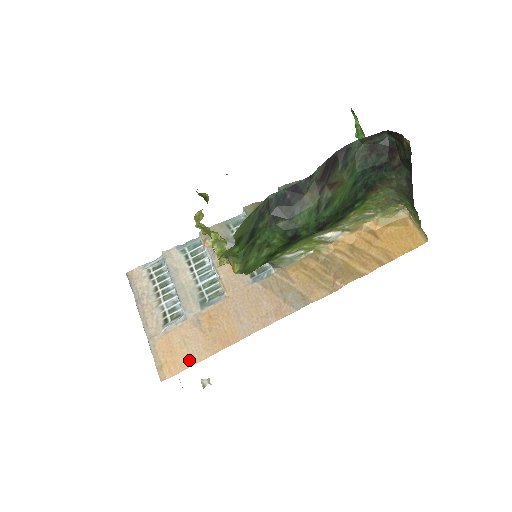
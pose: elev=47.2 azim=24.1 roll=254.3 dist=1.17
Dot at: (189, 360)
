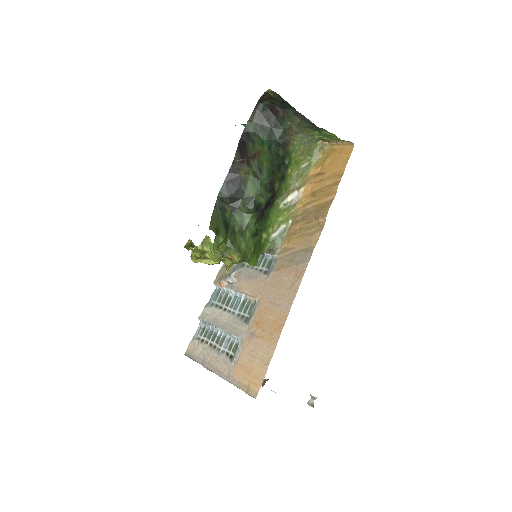
Dot at: (264, 364)
